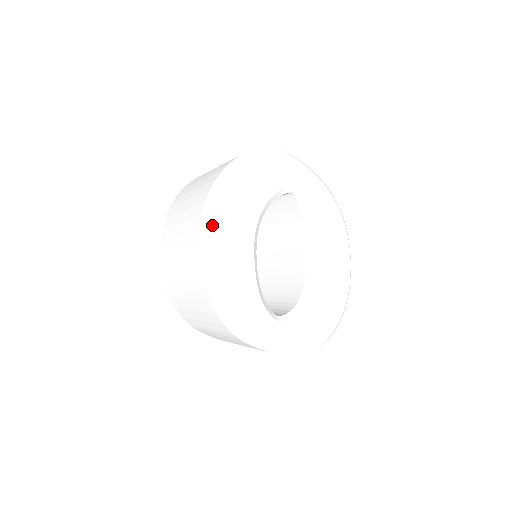
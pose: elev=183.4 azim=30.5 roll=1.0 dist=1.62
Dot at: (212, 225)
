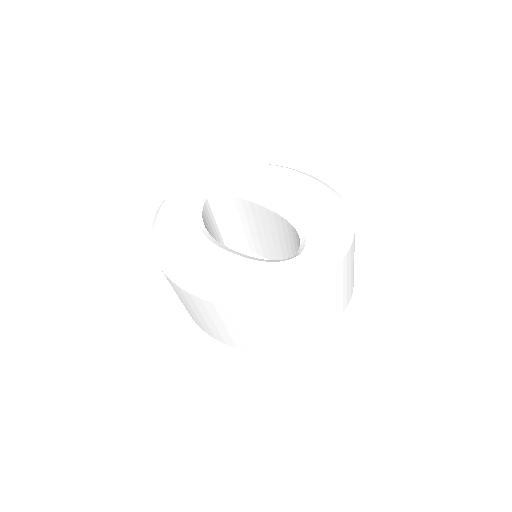
Dot at: (180, 274)
